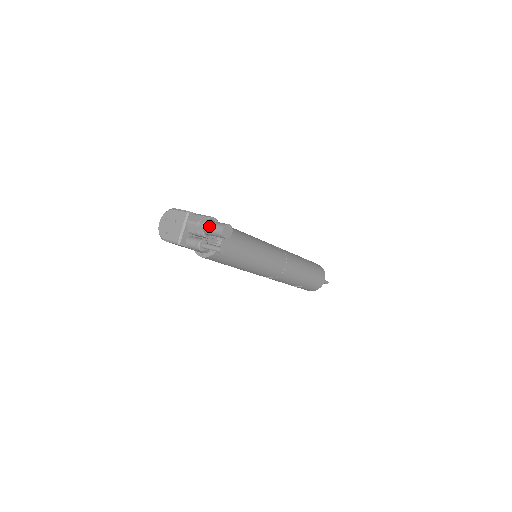
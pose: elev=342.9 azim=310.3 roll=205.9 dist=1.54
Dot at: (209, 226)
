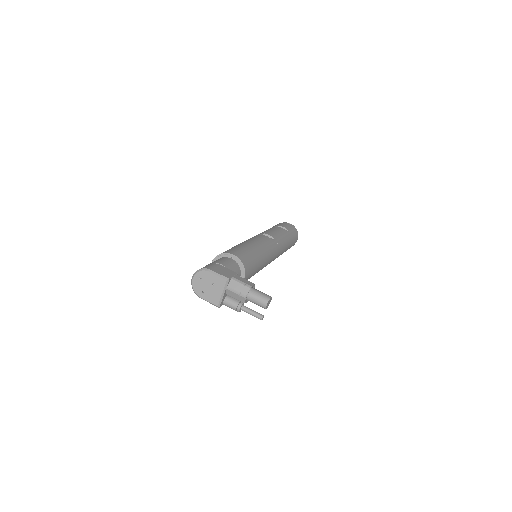
Dot at: (251, 297)
